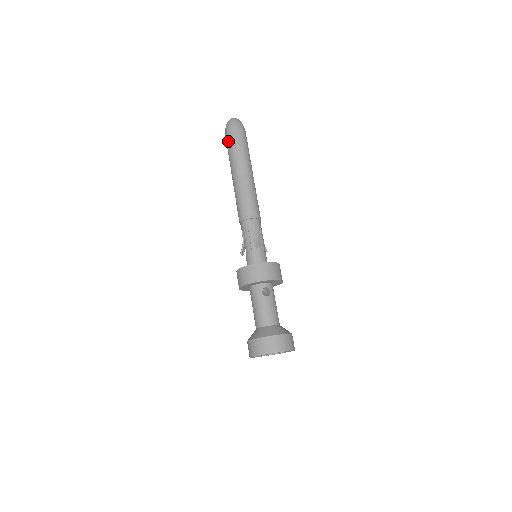
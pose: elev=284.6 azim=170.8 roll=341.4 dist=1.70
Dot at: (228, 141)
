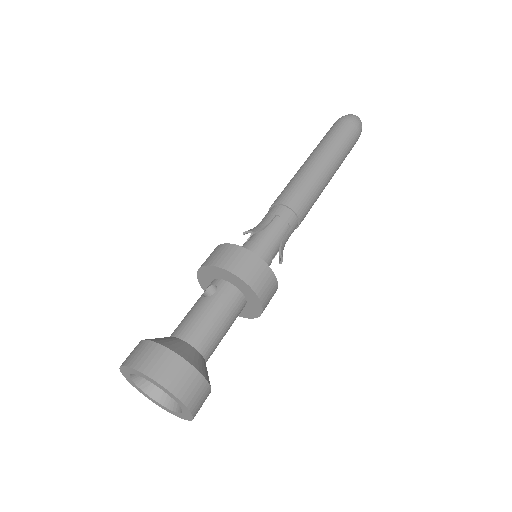
Dot at: occluded
